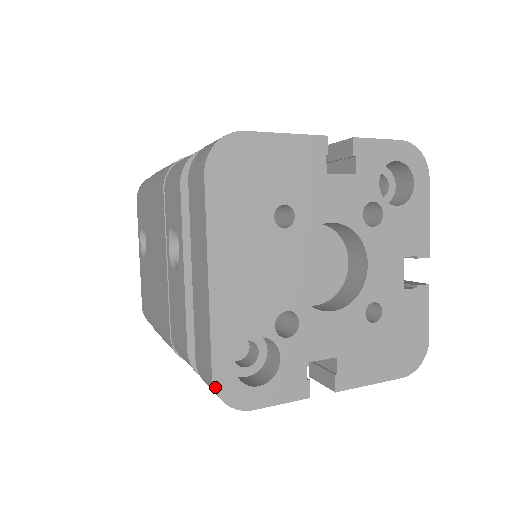
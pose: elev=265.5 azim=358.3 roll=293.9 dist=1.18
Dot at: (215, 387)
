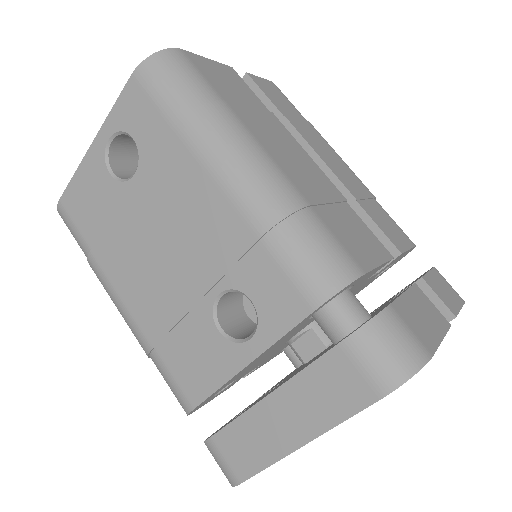
Dot at: (237, 485)
